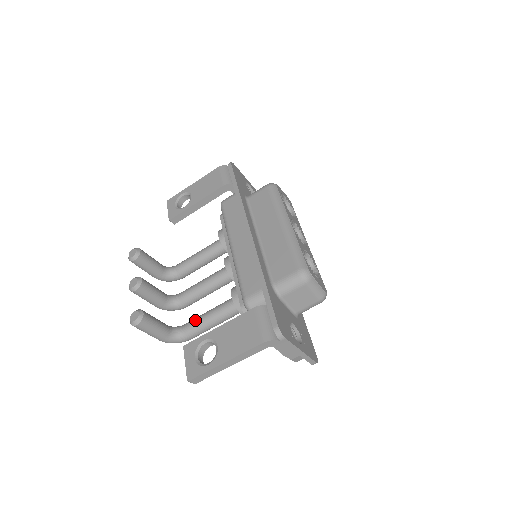
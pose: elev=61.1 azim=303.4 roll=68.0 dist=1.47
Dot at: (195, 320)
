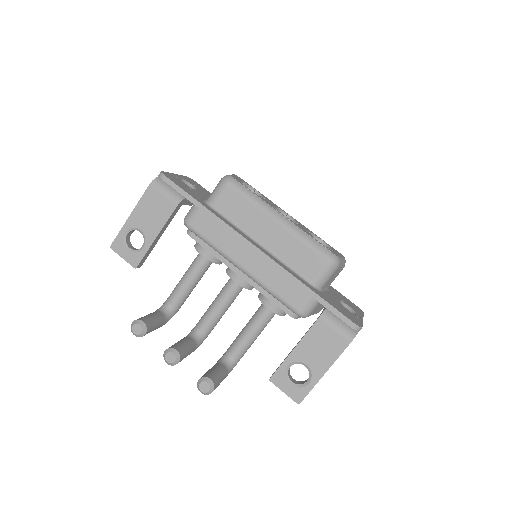
Dot at: (240, 343)
